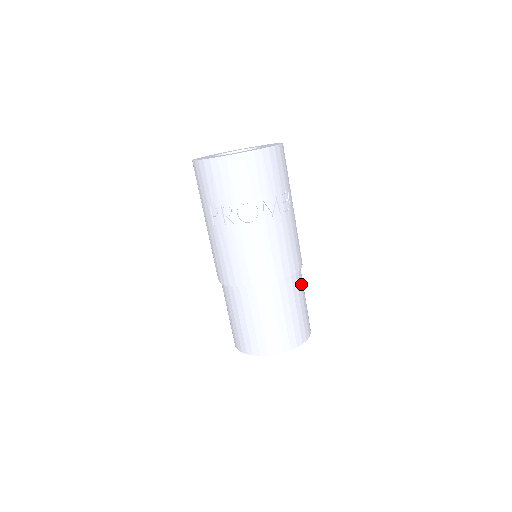
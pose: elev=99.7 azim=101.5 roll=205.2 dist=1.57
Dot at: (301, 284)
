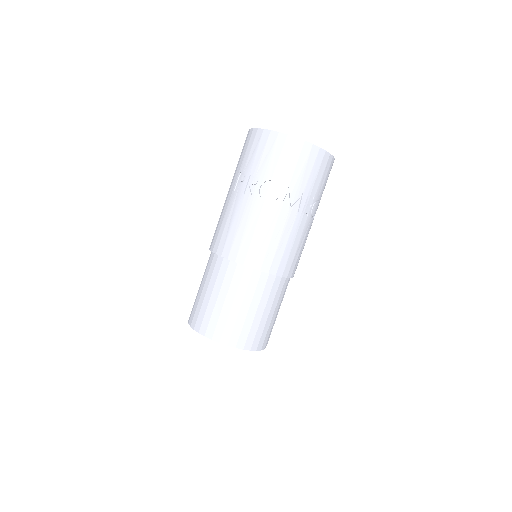
Dot at: (281, 294)
